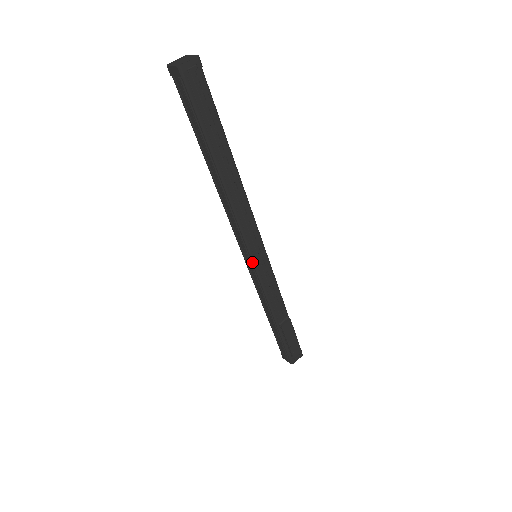
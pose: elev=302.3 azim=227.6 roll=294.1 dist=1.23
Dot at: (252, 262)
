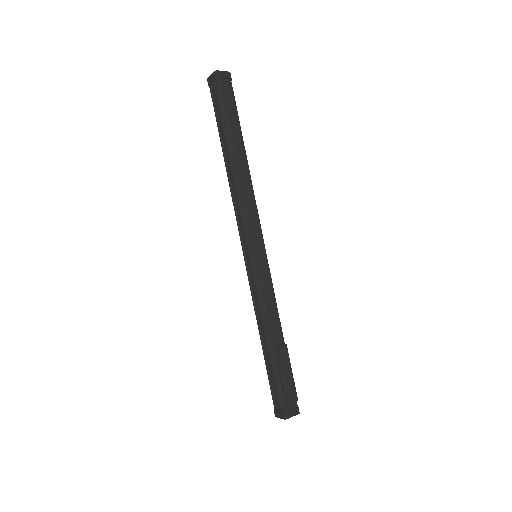
Dot at: (251, 255)
